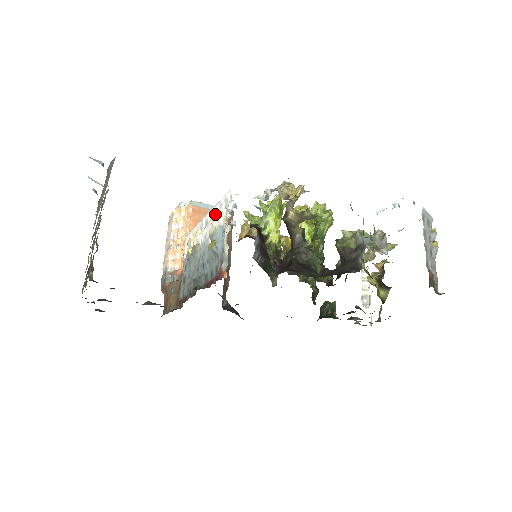
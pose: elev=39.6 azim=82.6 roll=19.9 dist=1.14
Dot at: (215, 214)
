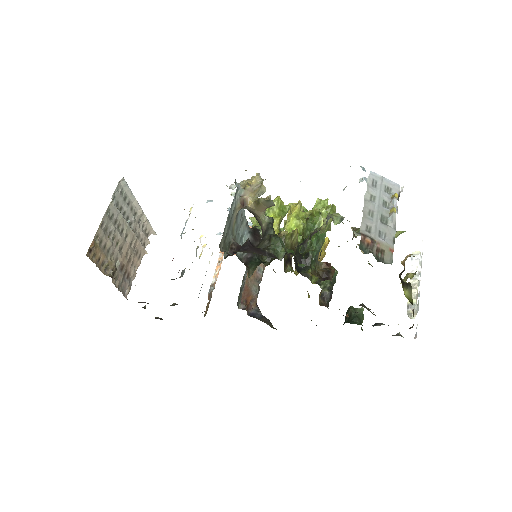
Dot at: (190, 212)
